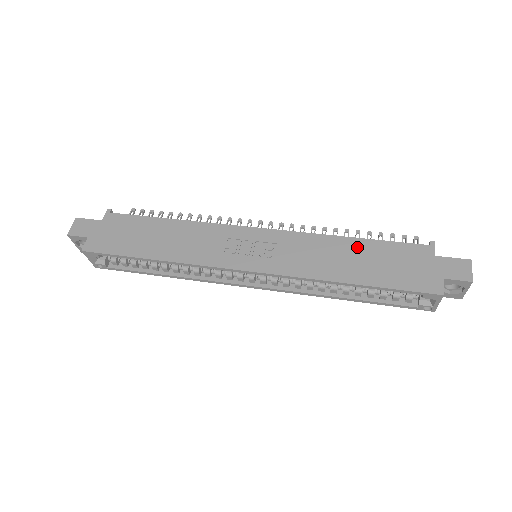
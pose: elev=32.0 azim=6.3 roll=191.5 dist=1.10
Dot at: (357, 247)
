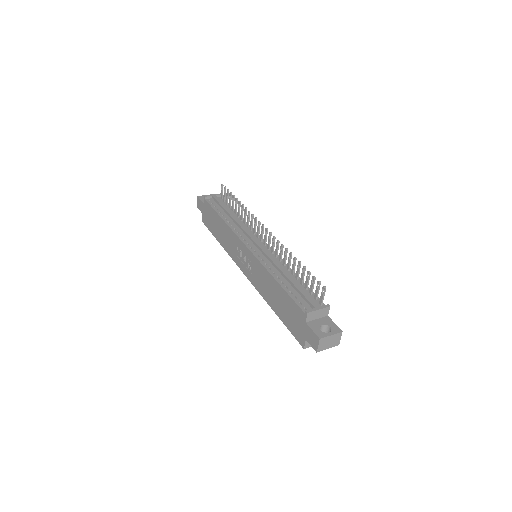
Dot at: (277, 290)
